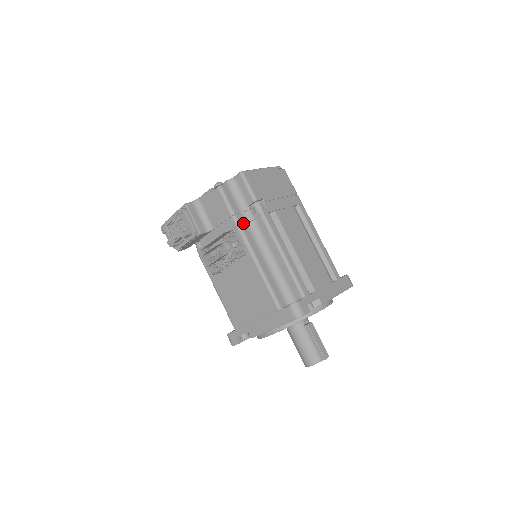
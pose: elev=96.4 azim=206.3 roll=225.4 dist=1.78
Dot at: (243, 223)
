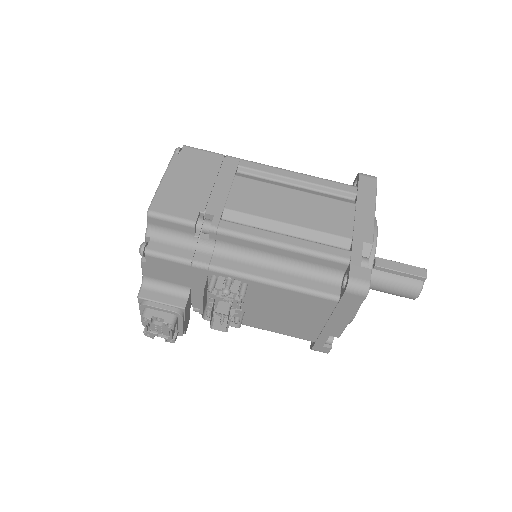
Dot at: (209, 258)
